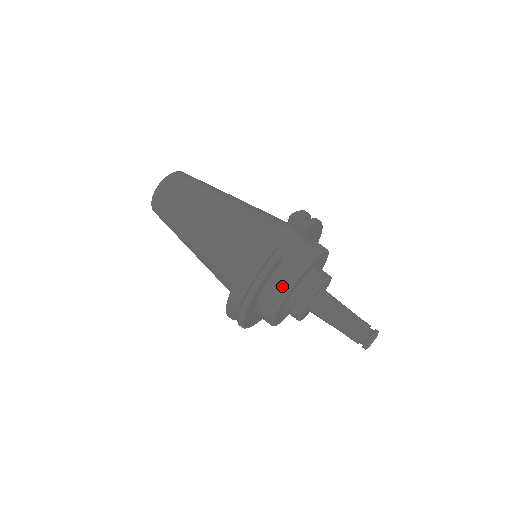
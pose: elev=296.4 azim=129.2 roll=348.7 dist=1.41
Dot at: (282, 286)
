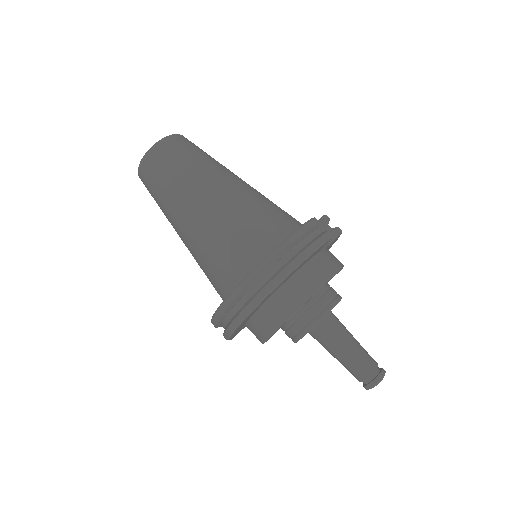
Dot at: (316, 277)
